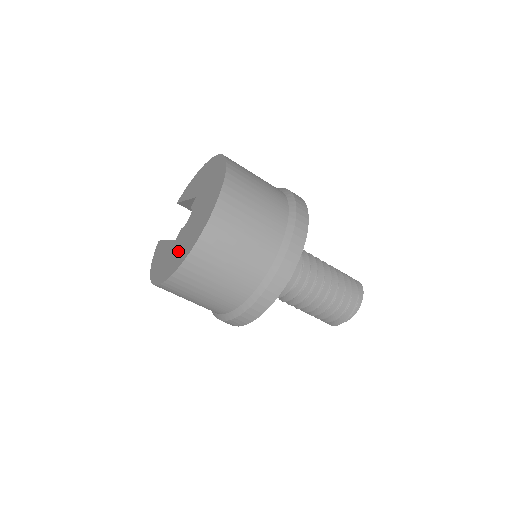
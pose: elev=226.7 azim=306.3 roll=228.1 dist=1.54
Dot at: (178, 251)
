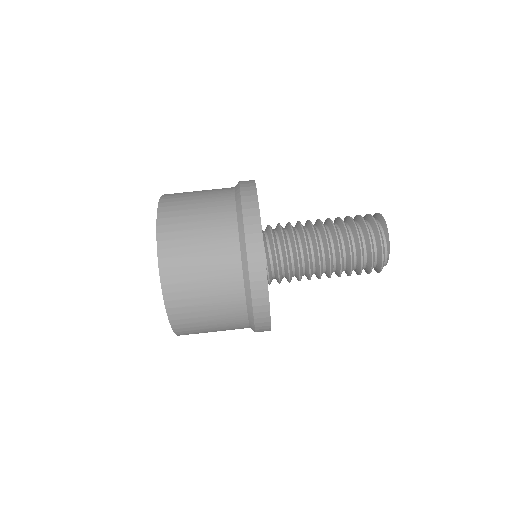
Dot at: occluded
